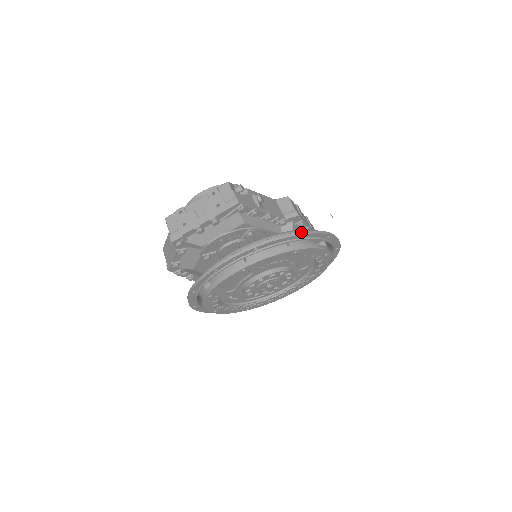
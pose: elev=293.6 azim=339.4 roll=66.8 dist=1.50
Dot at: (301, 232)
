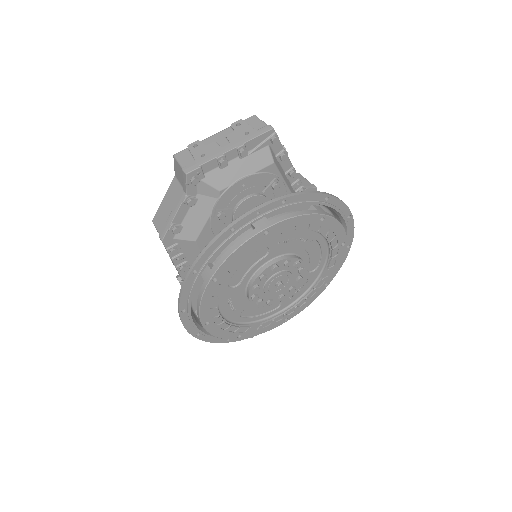
Dot at: occluded
